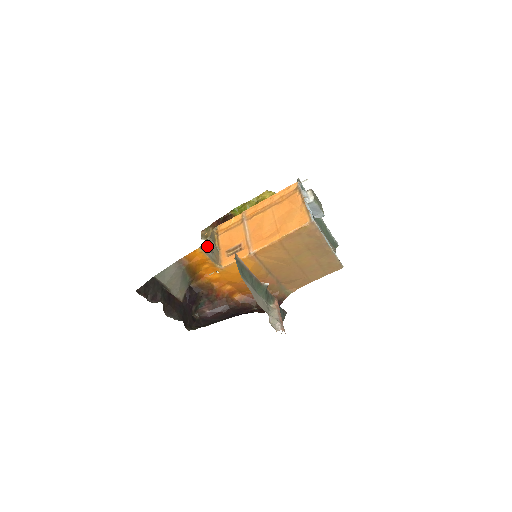
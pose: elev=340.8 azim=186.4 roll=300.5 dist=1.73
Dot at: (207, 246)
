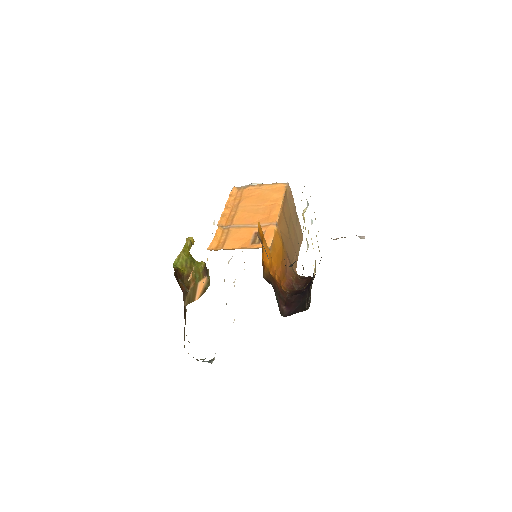
Dot at: occluded
